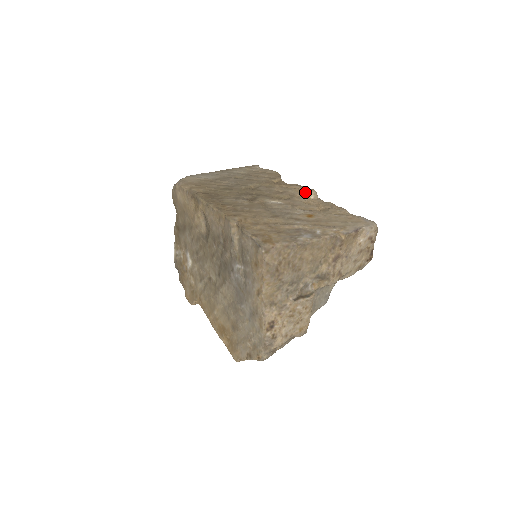
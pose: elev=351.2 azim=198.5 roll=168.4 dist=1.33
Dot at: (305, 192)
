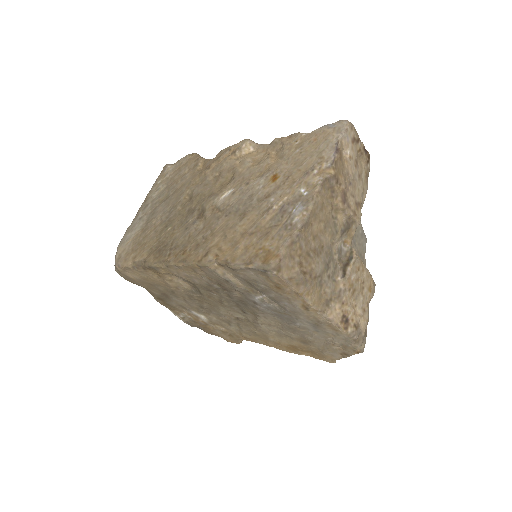
Dot at: (240, 152)
